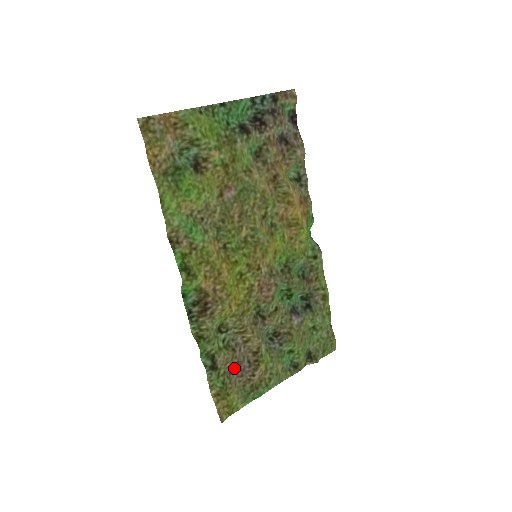
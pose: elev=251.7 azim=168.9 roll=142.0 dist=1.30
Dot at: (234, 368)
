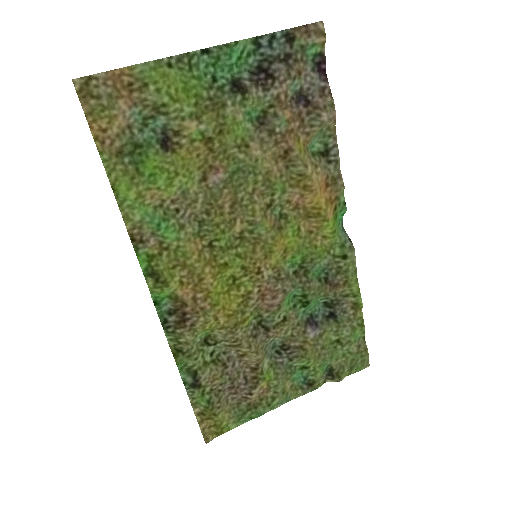
Dot at: (225, 385)
